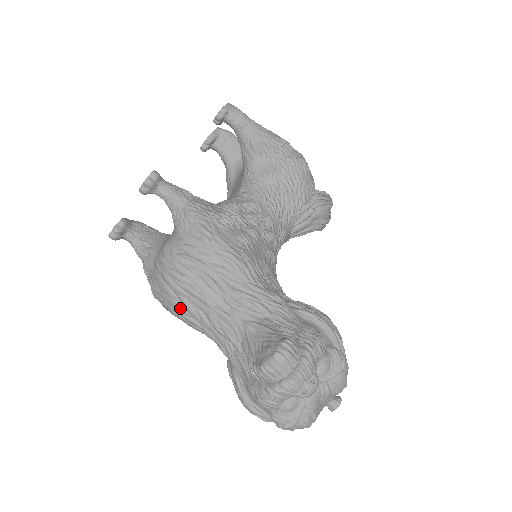
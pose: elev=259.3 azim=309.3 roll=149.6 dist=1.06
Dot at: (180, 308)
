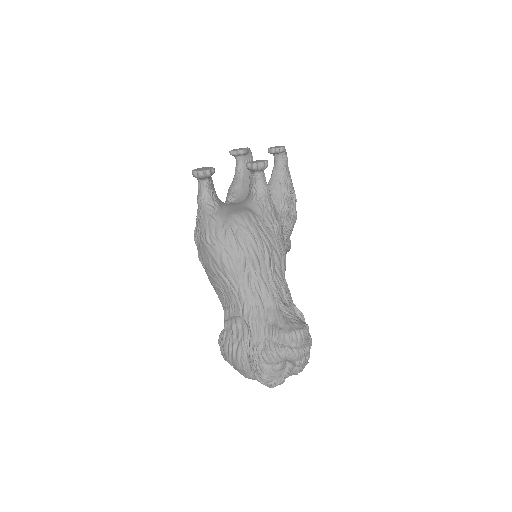
Dot at: (235, 261)
